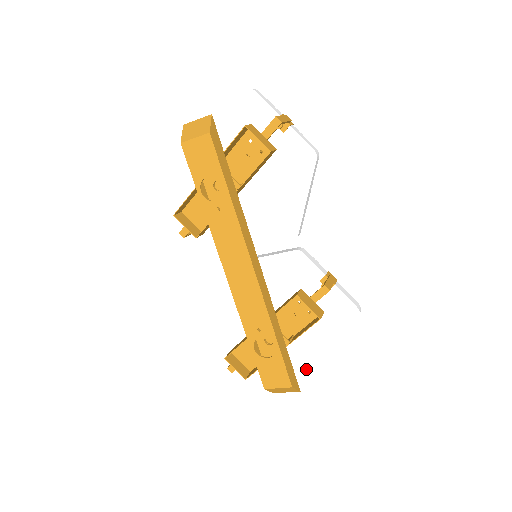
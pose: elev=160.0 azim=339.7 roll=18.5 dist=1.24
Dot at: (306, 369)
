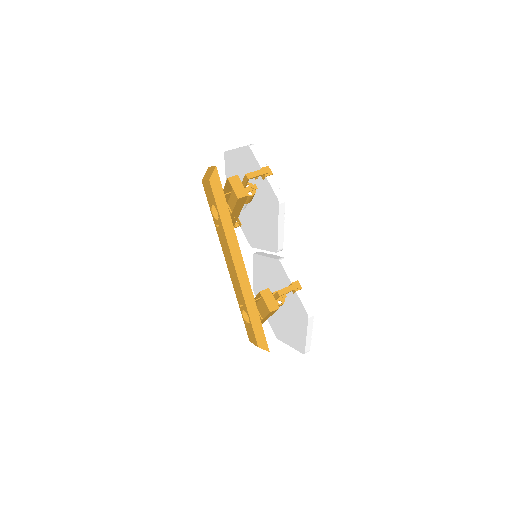
Dot at: (291, 339)
